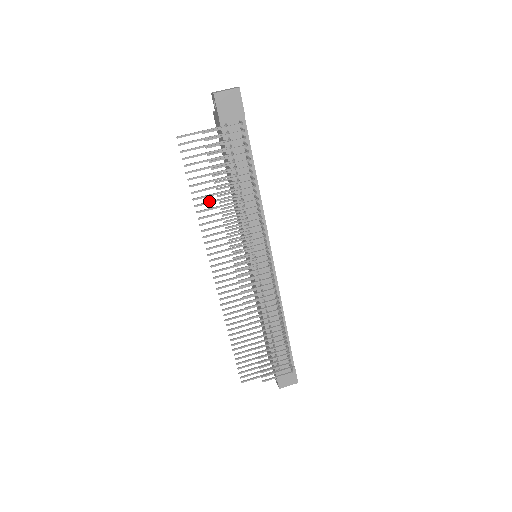
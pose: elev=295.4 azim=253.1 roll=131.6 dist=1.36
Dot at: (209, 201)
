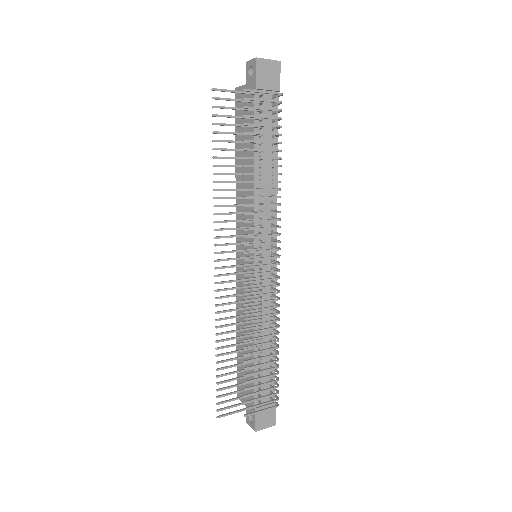
Dot at: occluded
